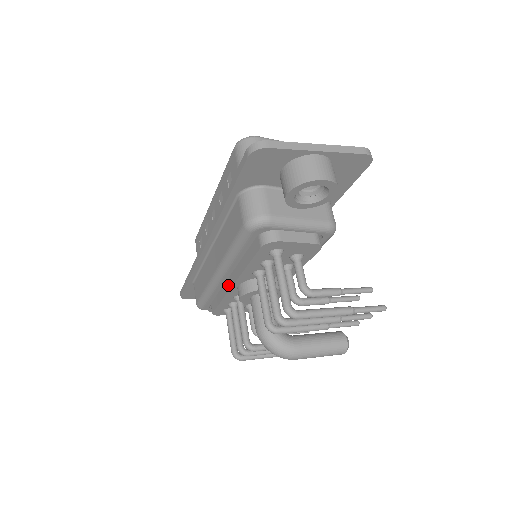
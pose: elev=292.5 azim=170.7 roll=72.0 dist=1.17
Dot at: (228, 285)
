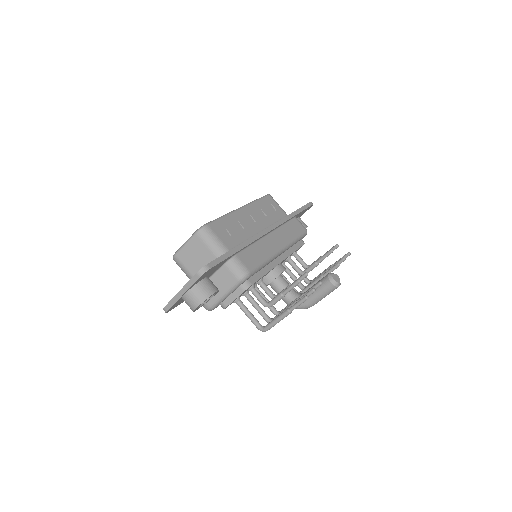
Dot at: occluded
